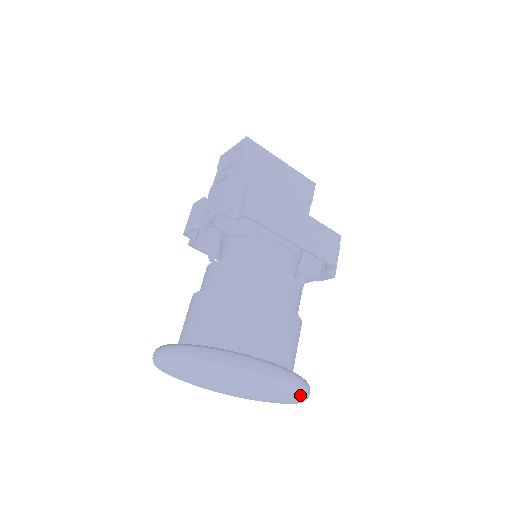
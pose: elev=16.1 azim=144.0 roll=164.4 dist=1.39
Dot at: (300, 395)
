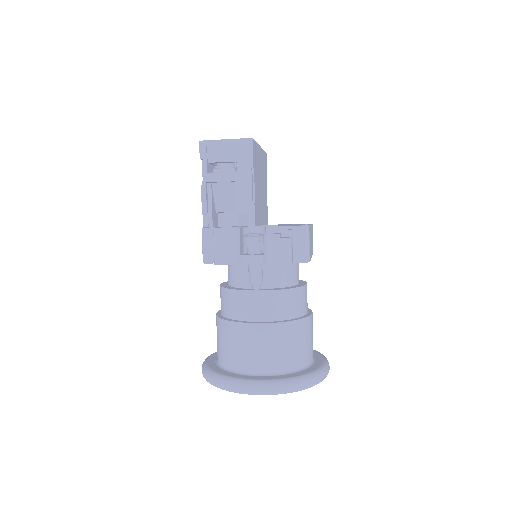
Dot at: occluded
